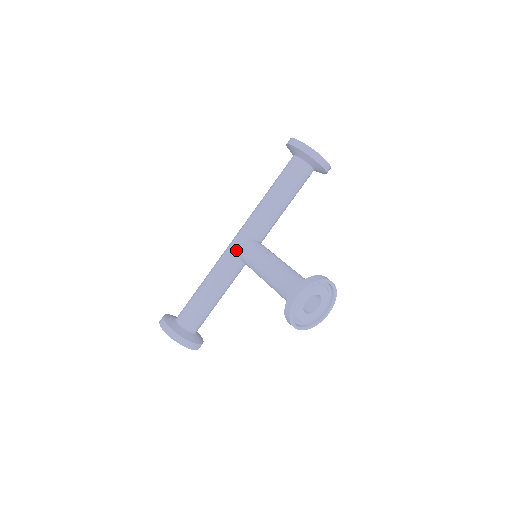
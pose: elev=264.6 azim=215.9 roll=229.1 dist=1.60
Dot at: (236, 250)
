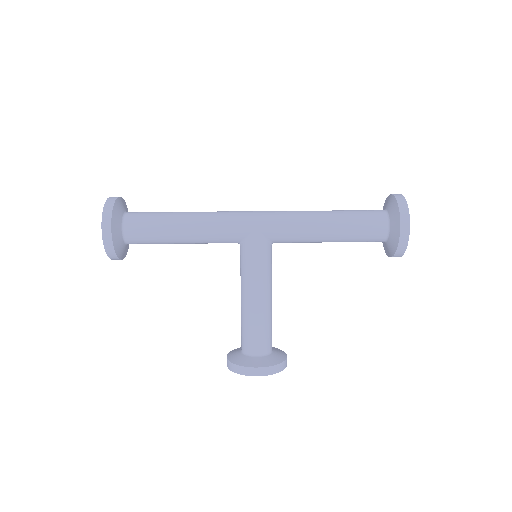
Dot at: (247, 237)
